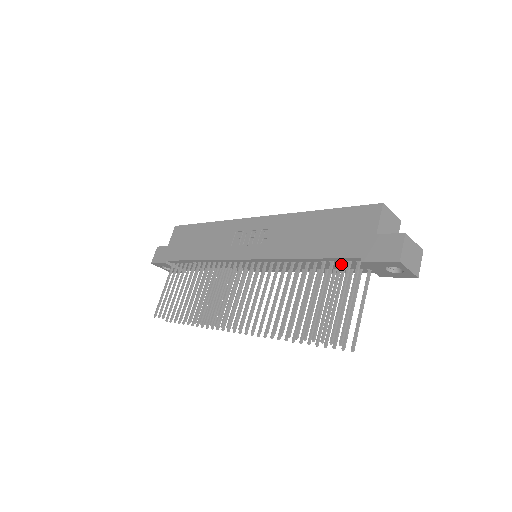
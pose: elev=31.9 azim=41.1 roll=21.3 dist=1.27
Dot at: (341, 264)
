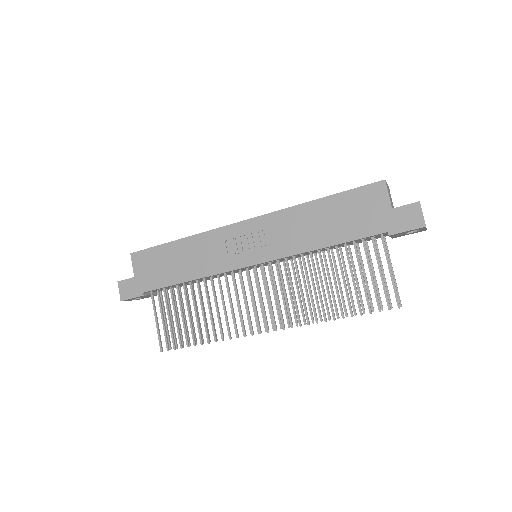
Dot at: (364, 241)
